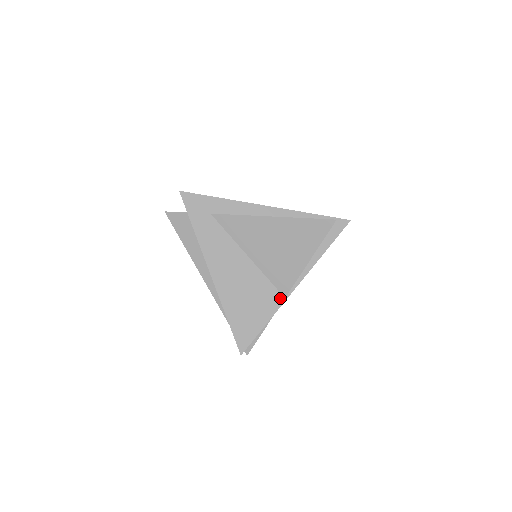
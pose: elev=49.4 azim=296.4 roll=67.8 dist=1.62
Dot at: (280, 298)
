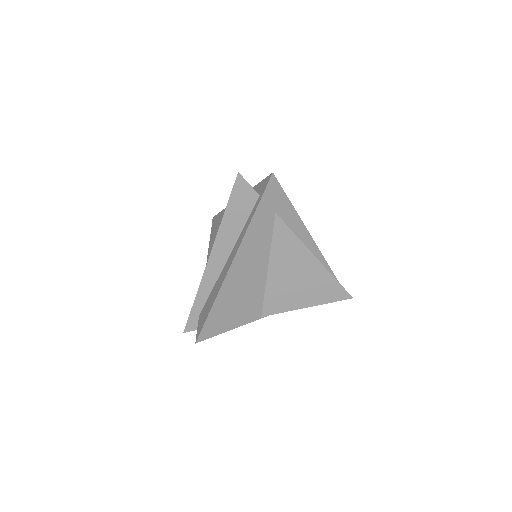
Dot at: (258, 315)
